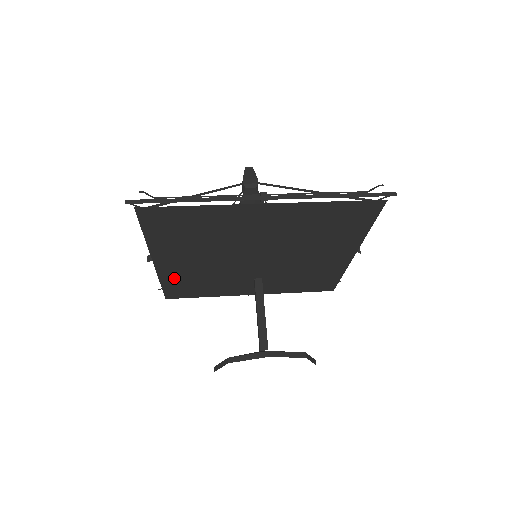
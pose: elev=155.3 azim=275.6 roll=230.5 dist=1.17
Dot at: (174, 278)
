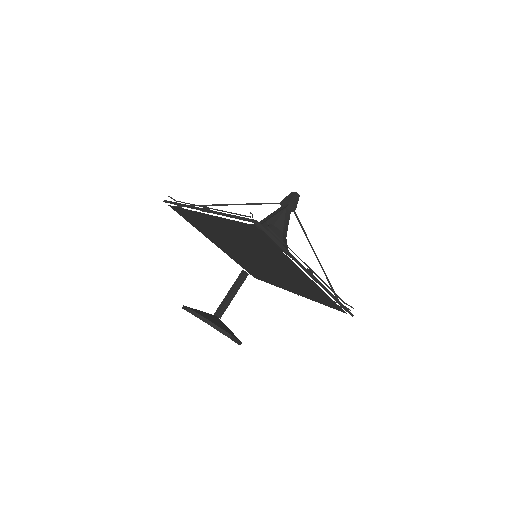
Dot at: (238, 260)
